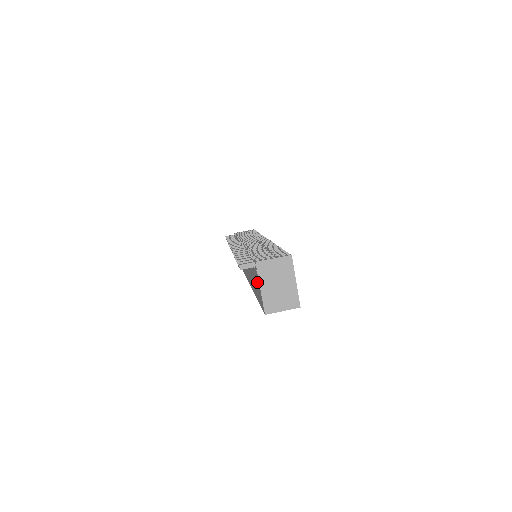
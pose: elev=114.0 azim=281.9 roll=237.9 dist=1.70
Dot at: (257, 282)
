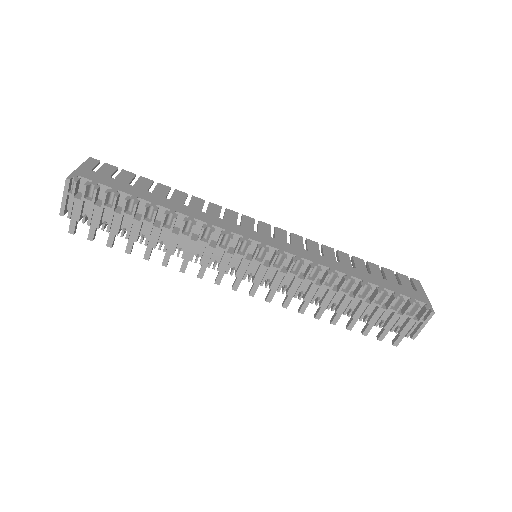
Dot at: occluded
